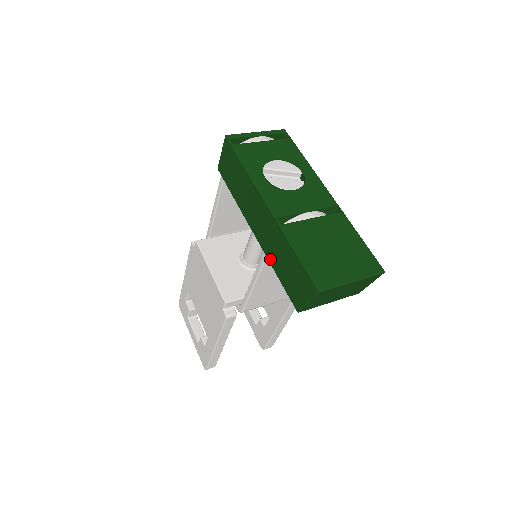
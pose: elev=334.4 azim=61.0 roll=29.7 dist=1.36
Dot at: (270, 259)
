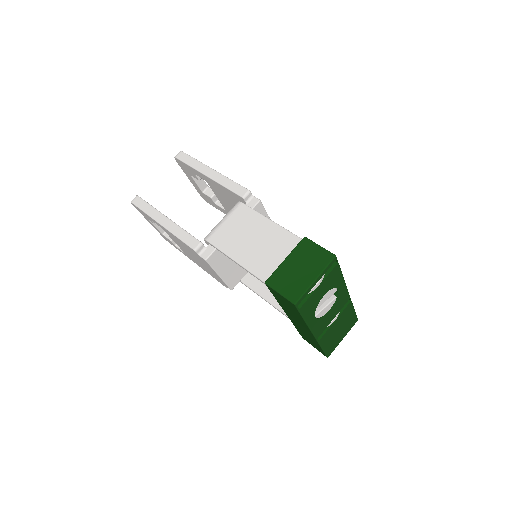
Dot at: (295, 326)
